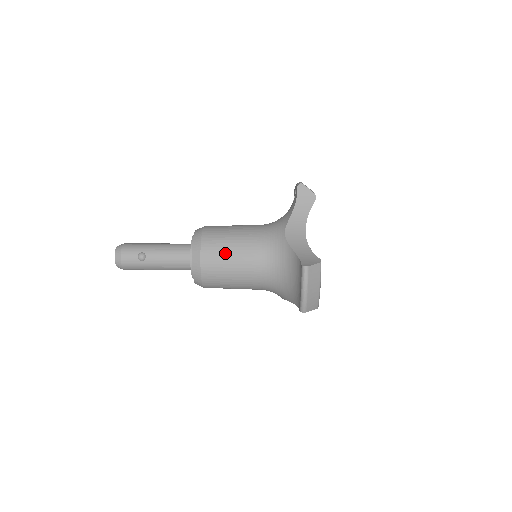
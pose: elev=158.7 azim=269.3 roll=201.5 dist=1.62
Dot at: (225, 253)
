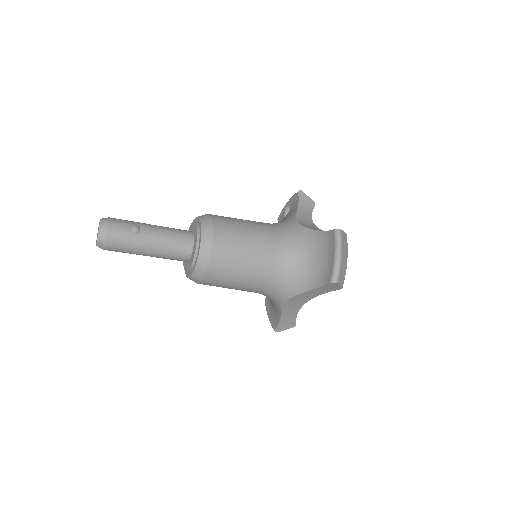
Dot at: (239, 230)
